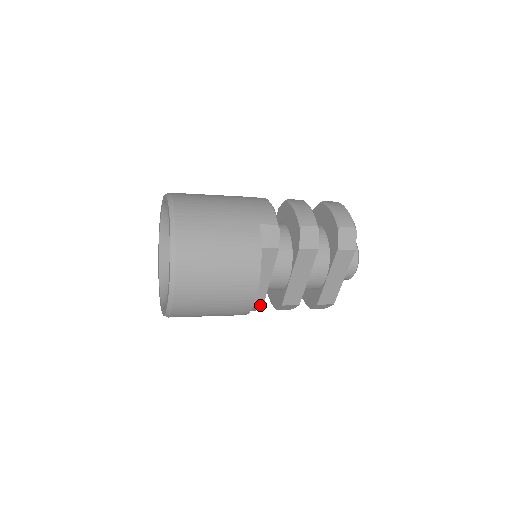
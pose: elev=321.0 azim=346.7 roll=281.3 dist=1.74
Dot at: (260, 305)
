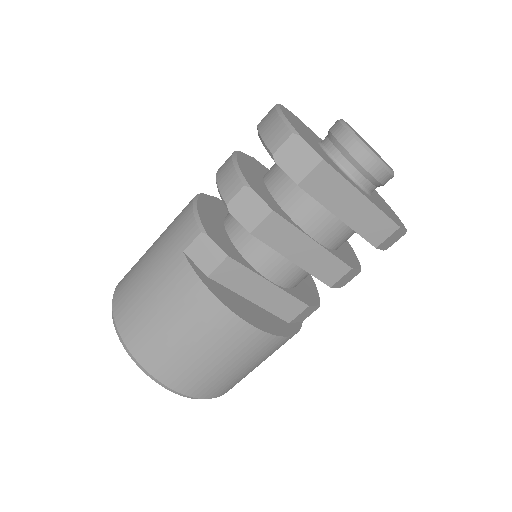
Dot at: (304, 308)
